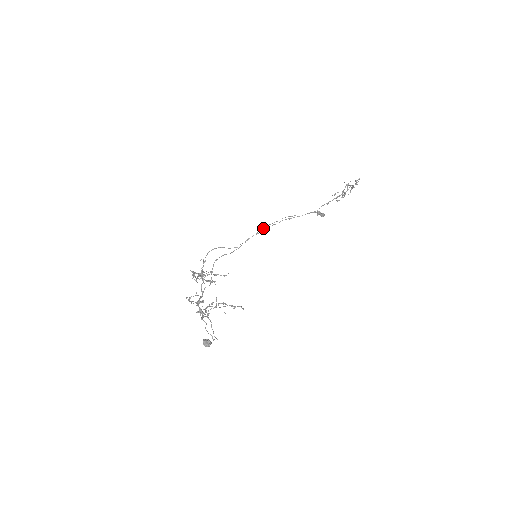
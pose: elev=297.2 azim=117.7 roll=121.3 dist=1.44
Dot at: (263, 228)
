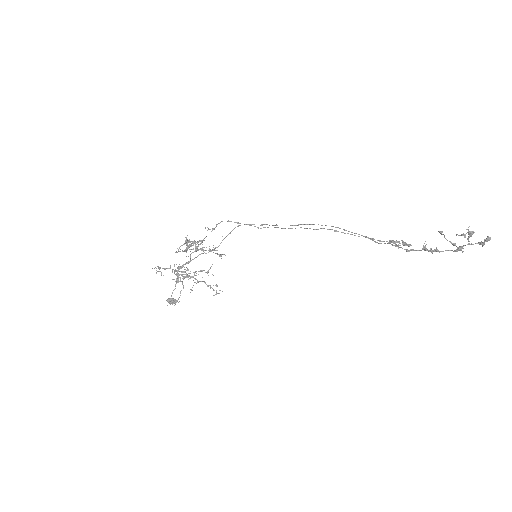
Dot at: (295, 225)
